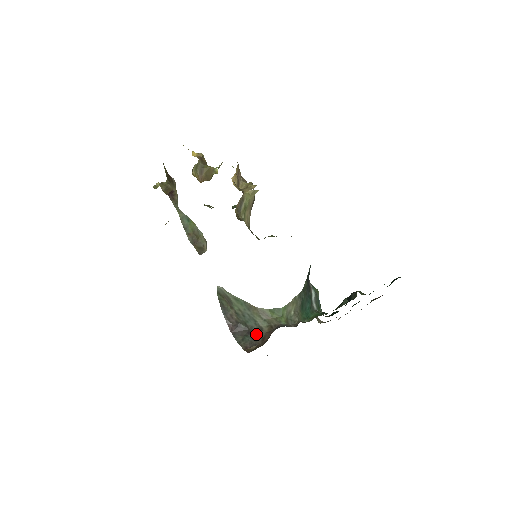
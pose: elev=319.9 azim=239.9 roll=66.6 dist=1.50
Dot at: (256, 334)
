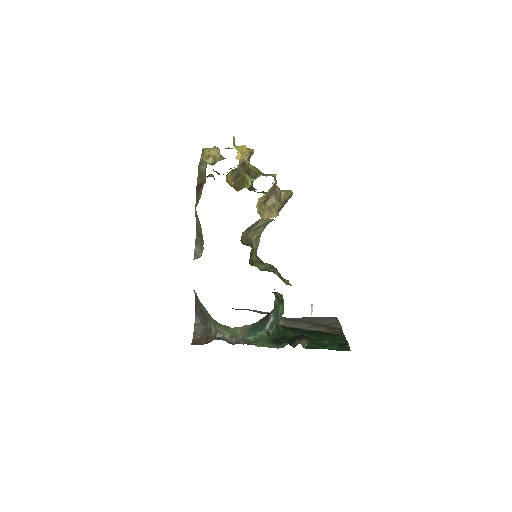
Dot at: (207, 329)
